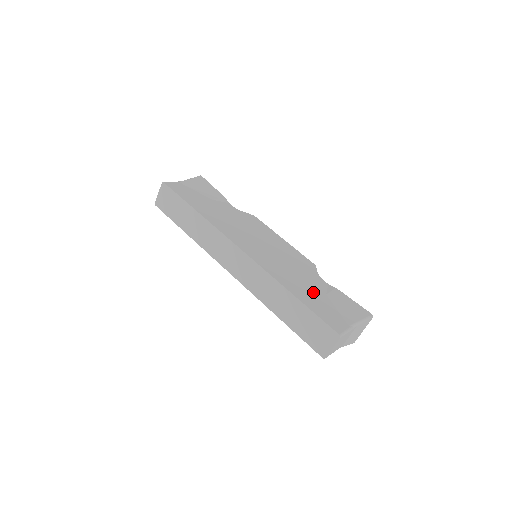
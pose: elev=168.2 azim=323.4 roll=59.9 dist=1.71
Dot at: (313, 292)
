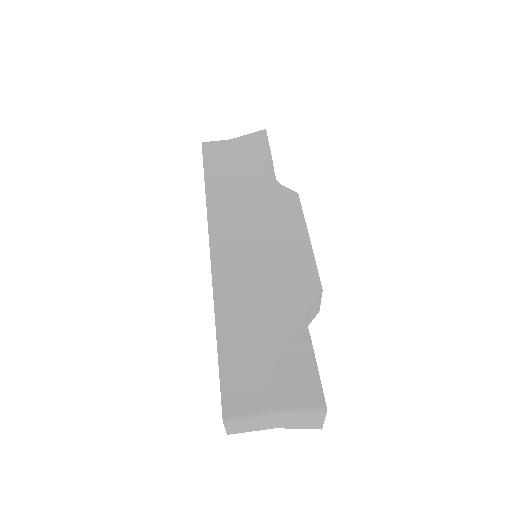
Dot at: (258, 336)
